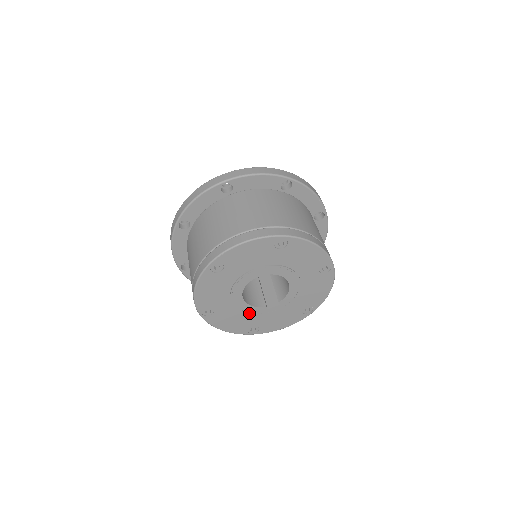
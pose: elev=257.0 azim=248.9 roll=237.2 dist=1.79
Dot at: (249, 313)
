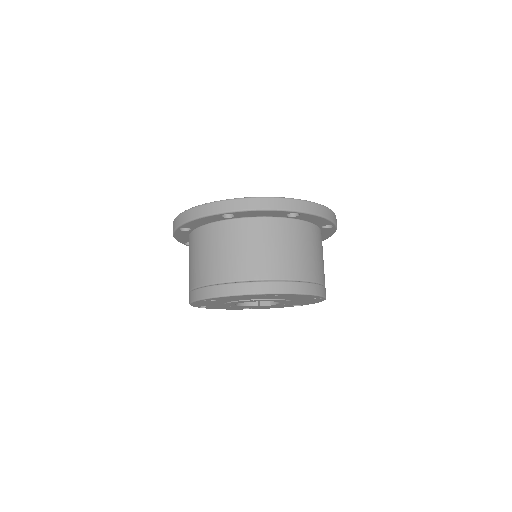
Dot at: occluded
